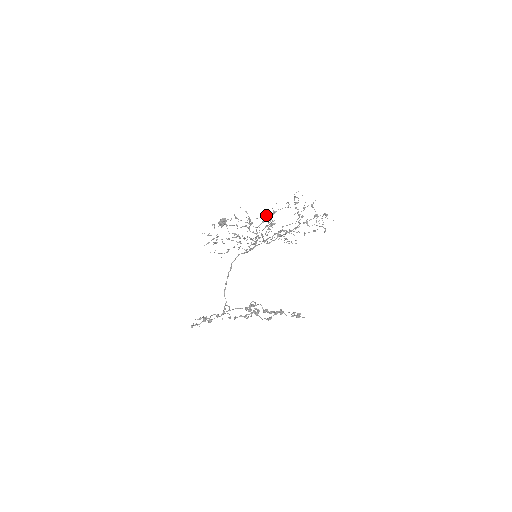
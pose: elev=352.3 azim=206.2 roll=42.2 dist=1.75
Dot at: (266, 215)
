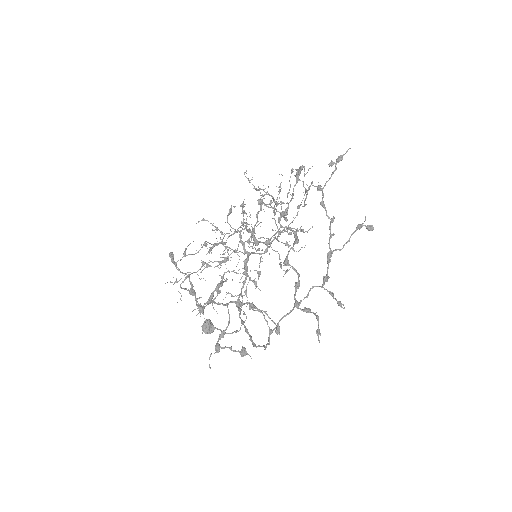
Dot at: occluded
